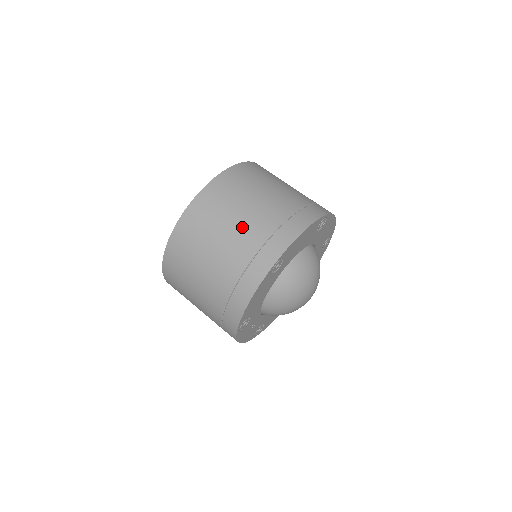
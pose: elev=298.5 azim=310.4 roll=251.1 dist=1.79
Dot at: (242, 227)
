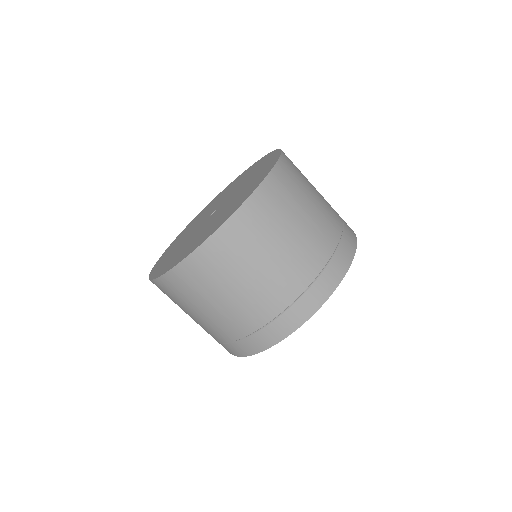
Dot at: (222, 317)
